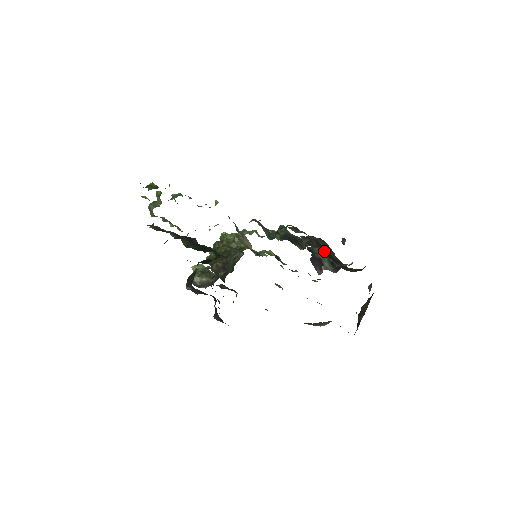
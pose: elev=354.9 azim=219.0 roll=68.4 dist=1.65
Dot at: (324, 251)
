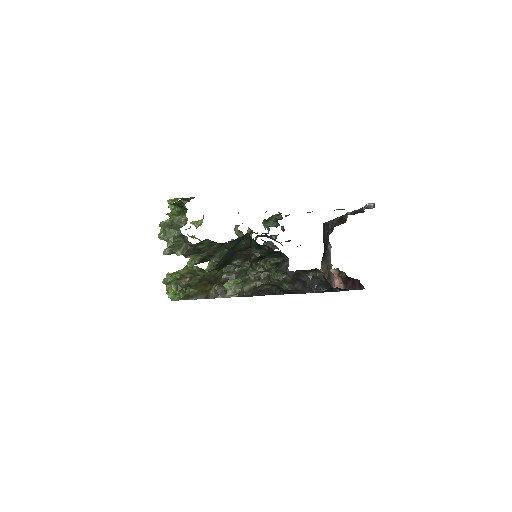
Dot at: occluded
